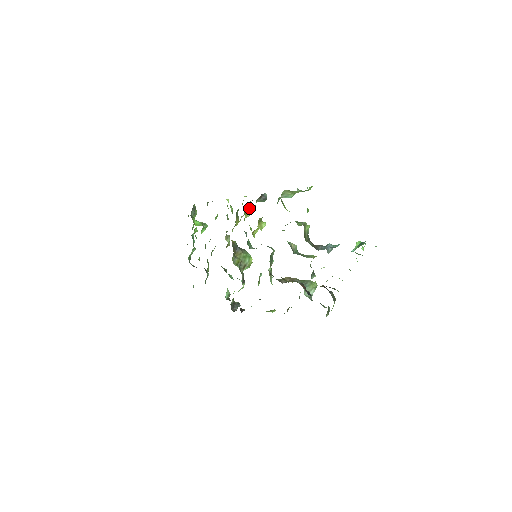
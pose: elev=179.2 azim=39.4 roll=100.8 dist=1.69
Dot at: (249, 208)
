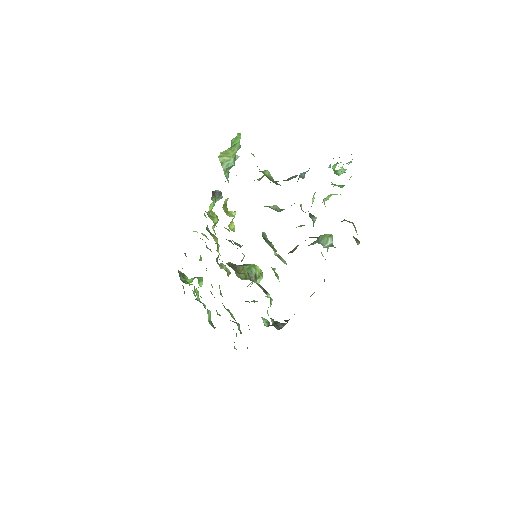
Dot at: (209, 209)
